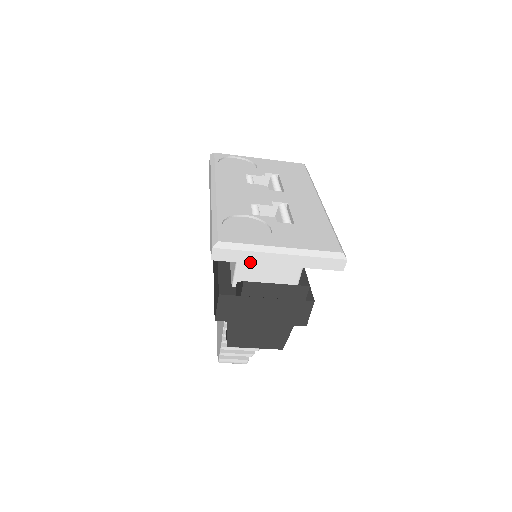
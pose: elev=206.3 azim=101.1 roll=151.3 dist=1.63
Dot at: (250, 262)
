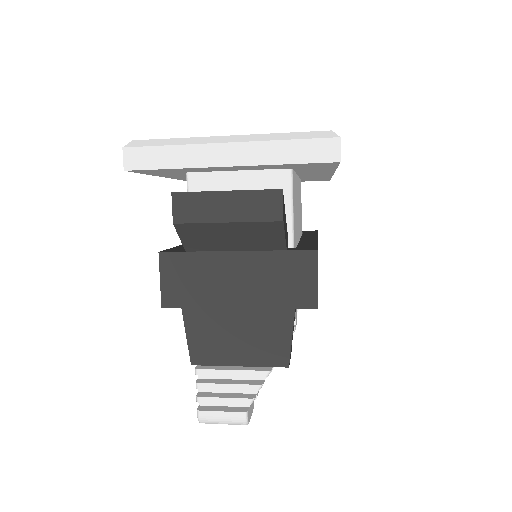
Dot at: (182, 166)
